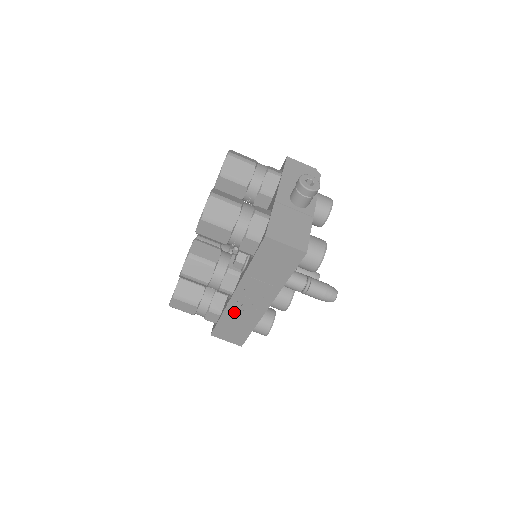
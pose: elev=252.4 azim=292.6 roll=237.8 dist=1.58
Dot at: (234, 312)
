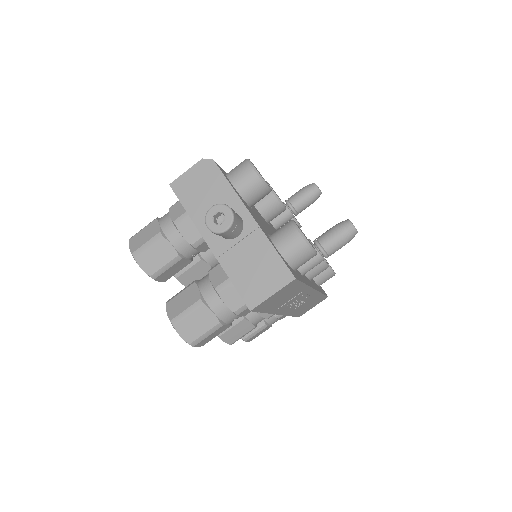
Dot at: (296, 310)
